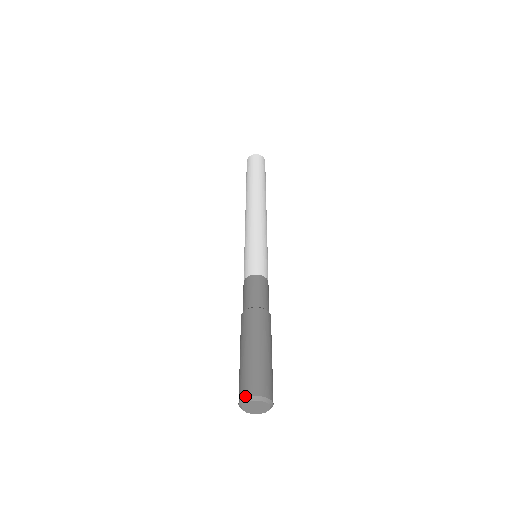
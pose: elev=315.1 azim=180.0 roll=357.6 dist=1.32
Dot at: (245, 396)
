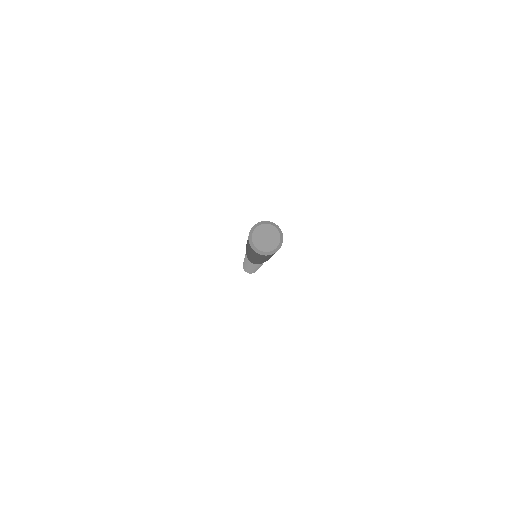
Dot at: (251, 228)
